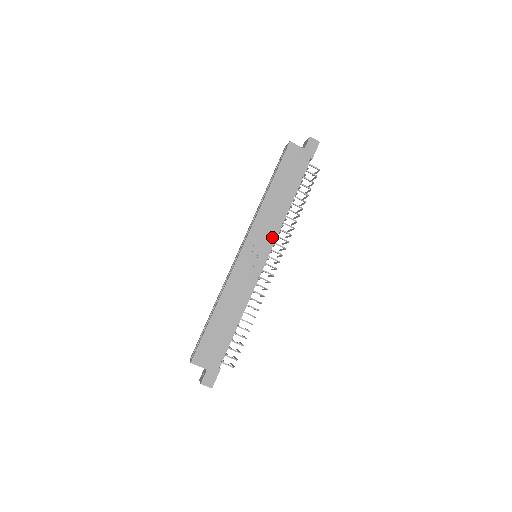
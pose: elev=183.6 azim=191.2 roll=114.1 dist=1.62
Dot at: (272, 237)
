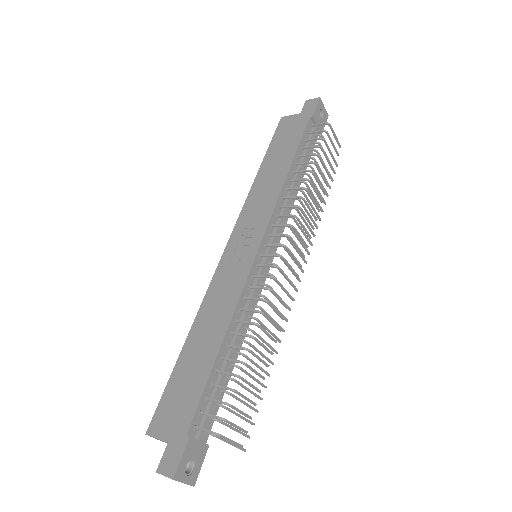
Dot at: (266, 217)
